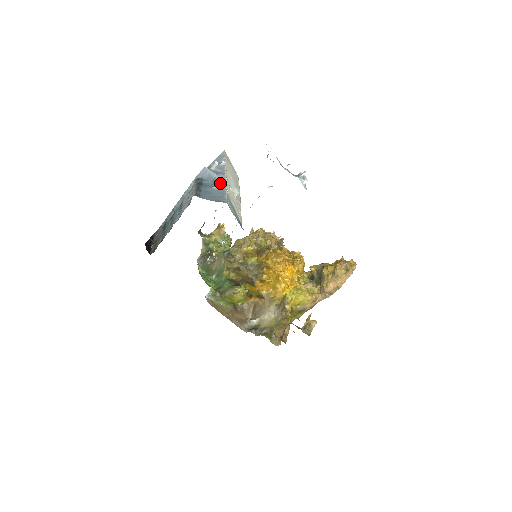
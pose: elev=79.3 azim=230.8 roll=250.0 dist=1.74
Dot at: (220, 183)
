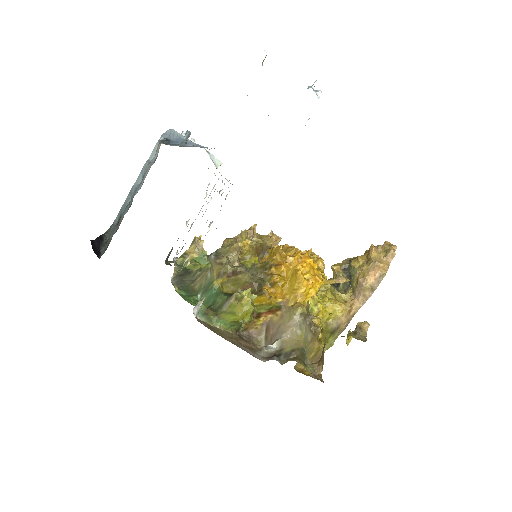
Dot at: (195, 145)
